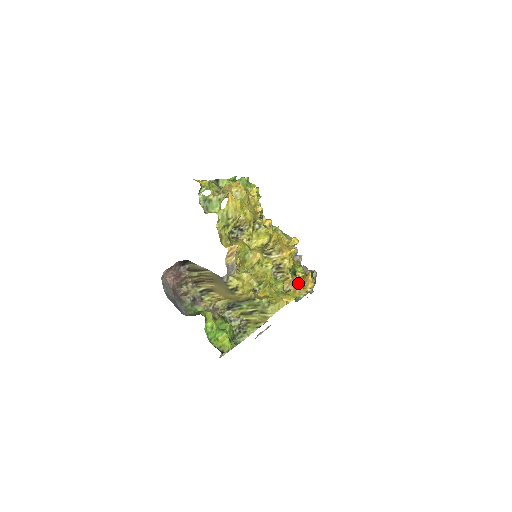
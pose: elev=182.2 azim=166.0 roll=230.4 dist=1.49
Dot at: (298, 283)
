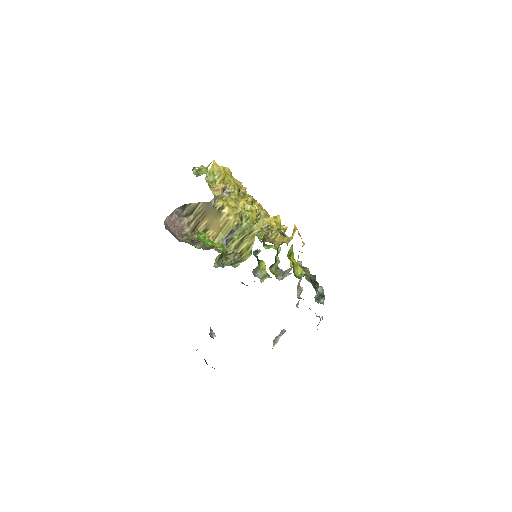
Dot at: (288, 241)
